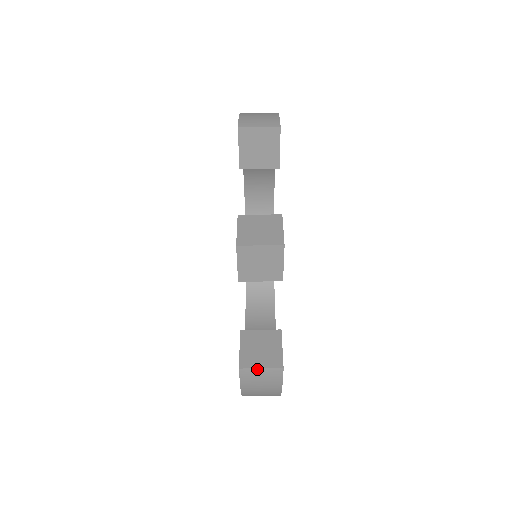
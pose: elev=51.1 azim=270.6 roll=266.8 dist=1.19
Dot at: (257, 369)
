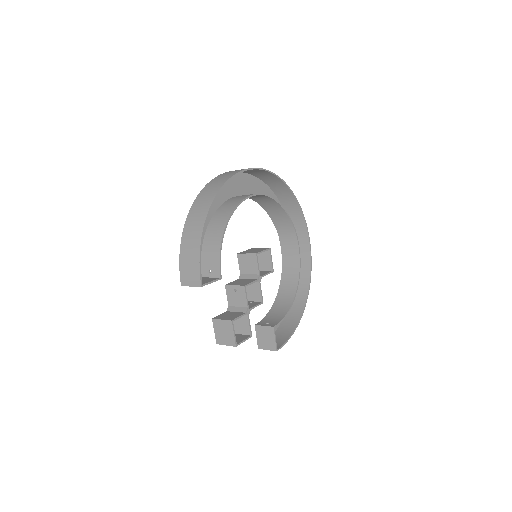
Dot at: (266, 349)
